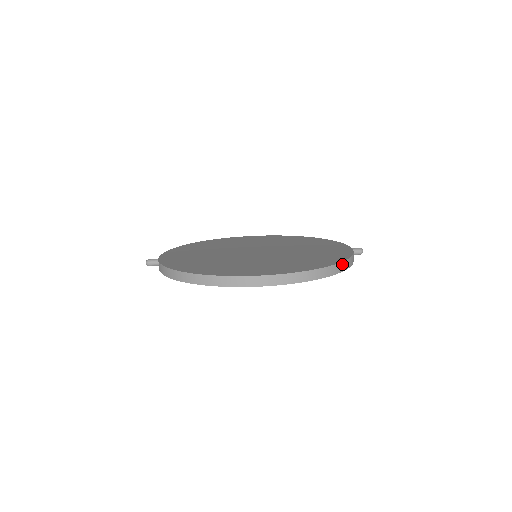
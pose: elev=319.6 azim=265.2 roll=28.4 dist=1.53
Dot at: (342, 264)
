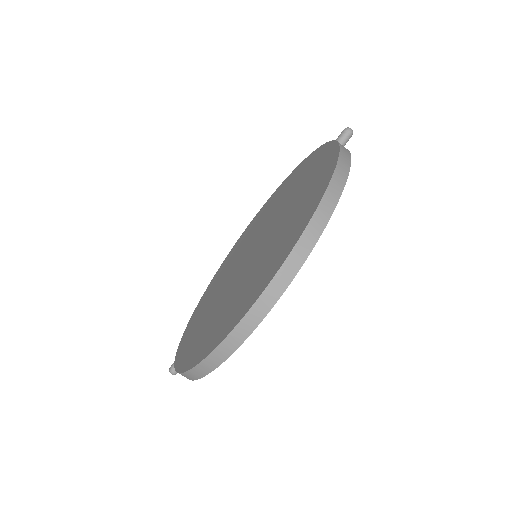
Dot at: (336, 176)
